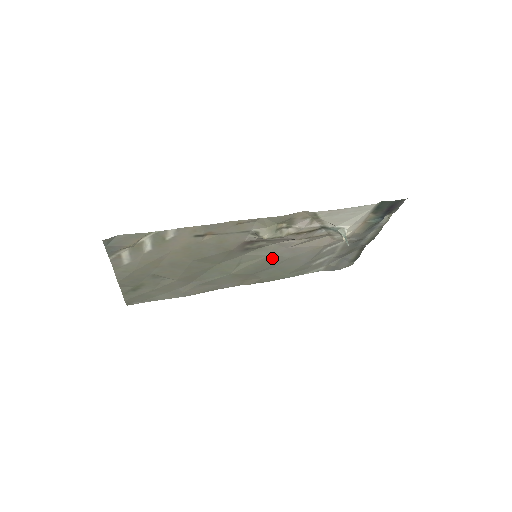
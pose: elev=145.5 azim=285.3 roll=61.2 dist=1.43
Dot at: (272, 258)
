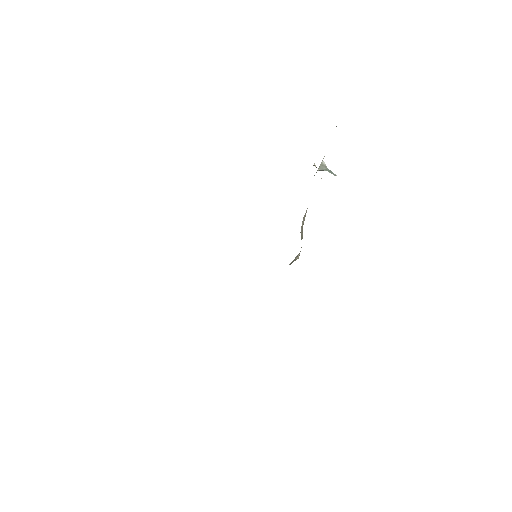
Dot at: occluded
